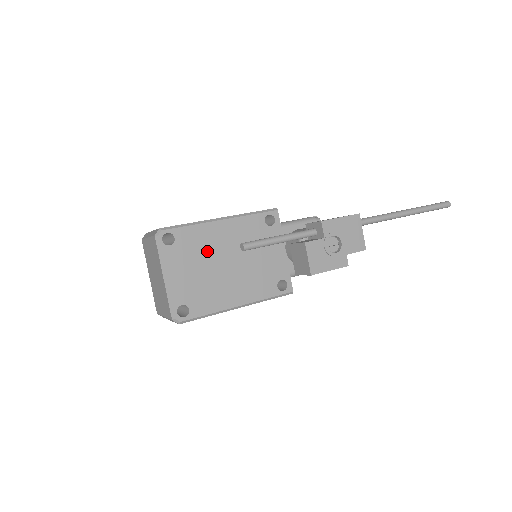
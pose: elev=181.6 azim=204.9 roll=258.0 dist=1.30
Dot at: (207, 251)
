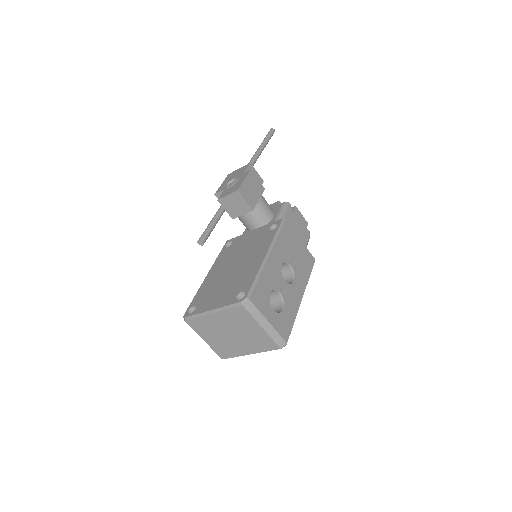
Dot at: (217, 283)
